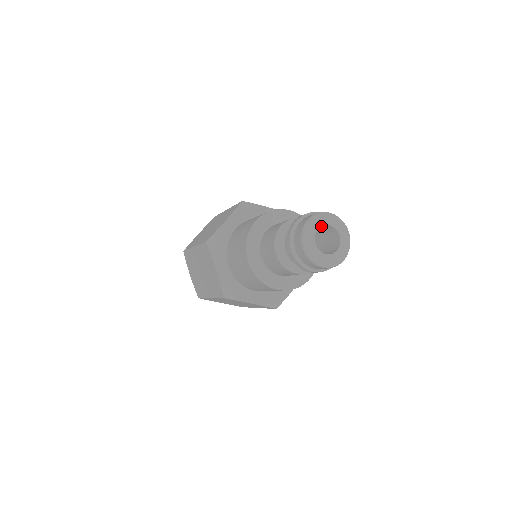
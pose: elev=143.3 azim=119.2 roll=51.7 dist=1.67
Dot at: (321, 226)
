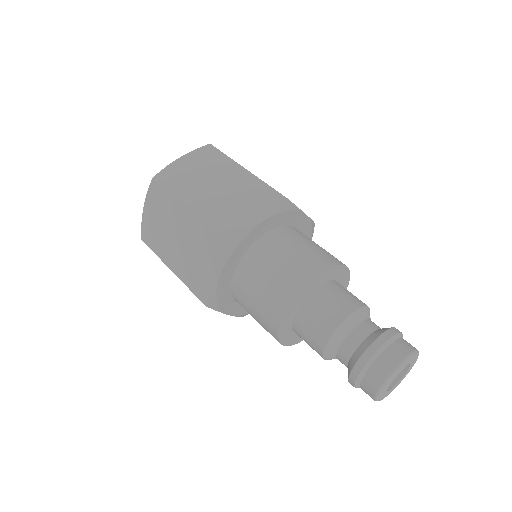
Dot at: occluded
